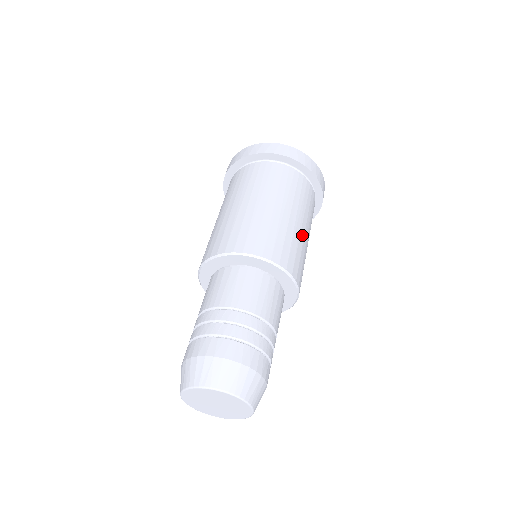
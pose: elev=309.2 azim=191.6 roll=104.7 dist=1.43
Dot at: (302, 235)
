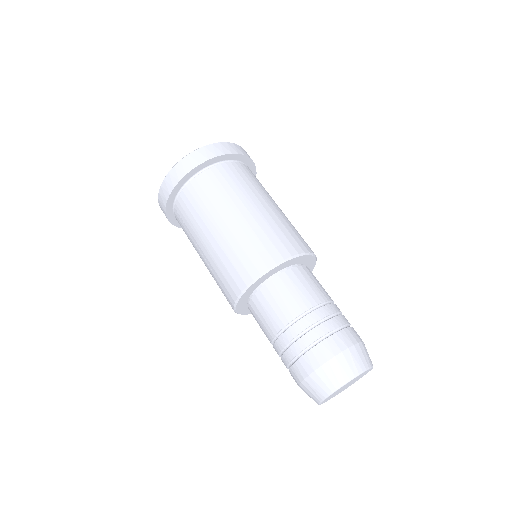
Dot at: (281, 213)
